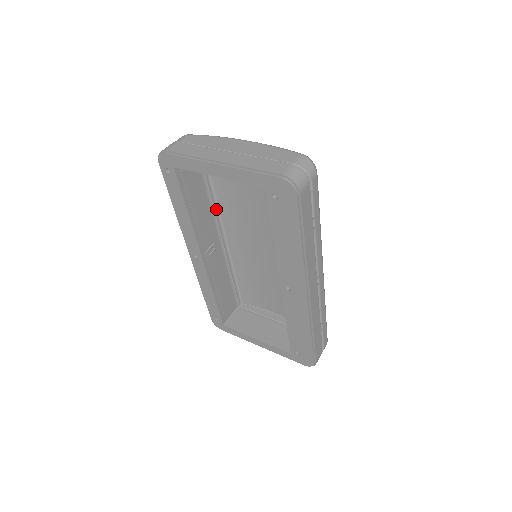
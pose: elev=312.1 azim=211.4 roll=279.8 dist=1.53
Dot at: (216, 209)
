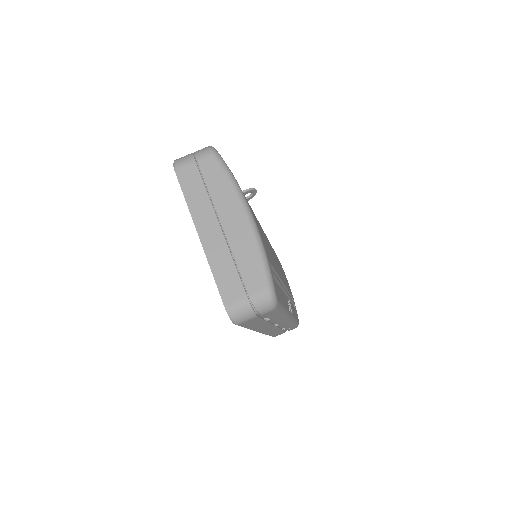
Dot at: occluded
